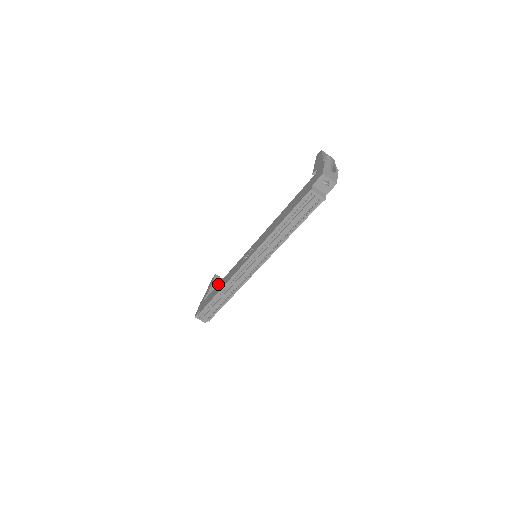
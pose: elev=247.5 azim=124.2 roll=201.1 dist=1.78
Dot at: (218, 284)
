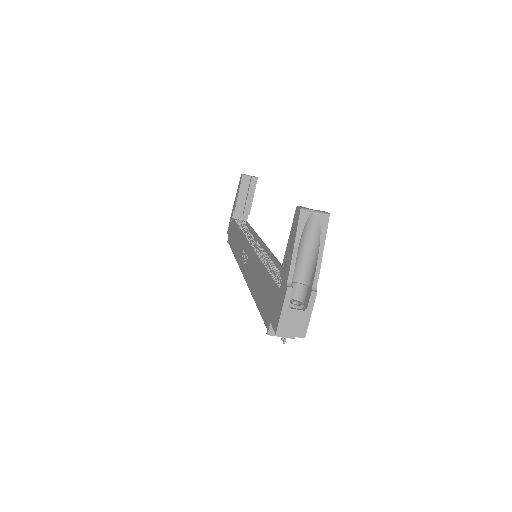
Dot at: (236, 227)
